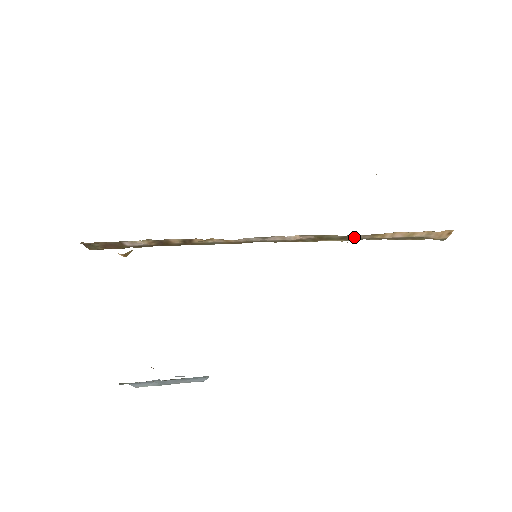
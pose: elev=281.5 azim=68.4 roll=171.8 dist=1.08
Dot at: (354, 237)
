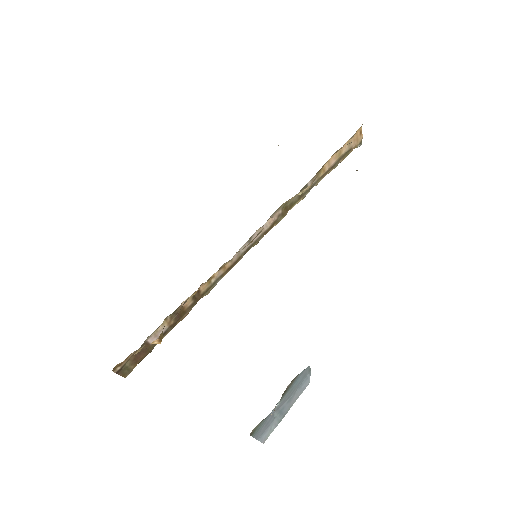
Dot at: occluded
